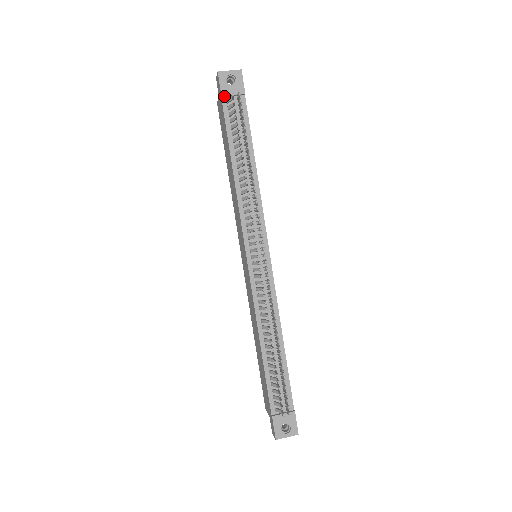
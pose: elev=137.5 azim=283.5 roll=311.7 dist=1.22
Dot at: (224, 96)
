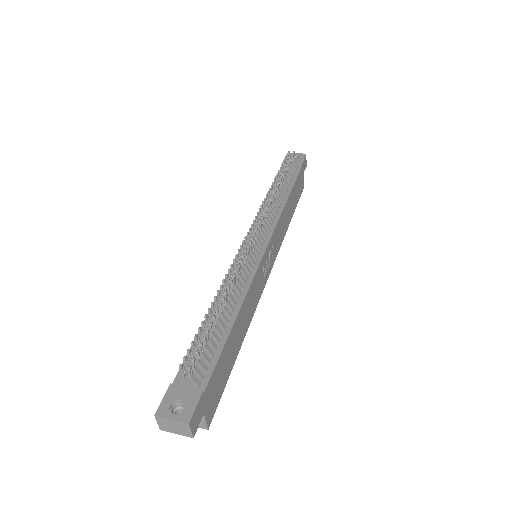
Dot at: occluded
